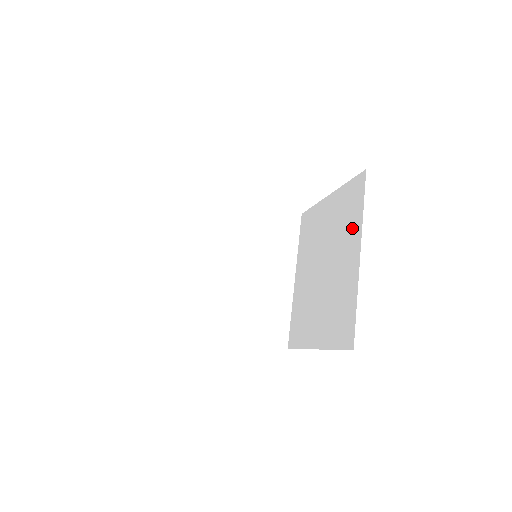
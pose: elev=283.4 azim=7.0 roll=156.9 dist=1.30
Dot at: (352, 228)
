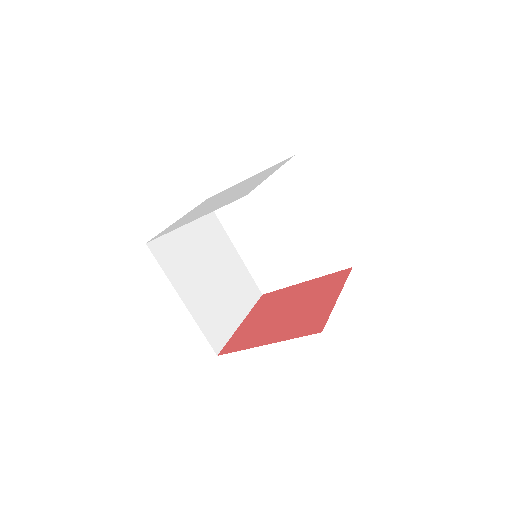
Dot at: (302, 198)
